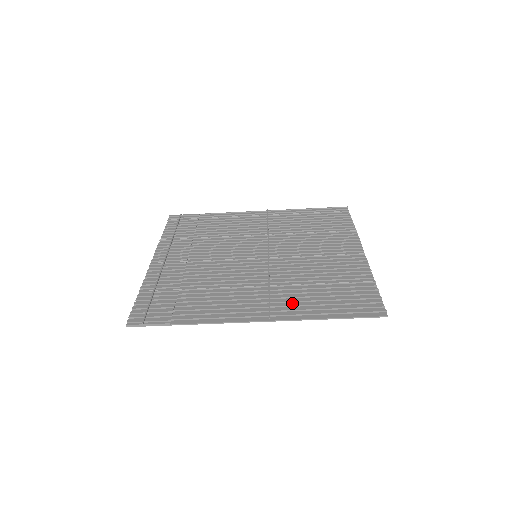
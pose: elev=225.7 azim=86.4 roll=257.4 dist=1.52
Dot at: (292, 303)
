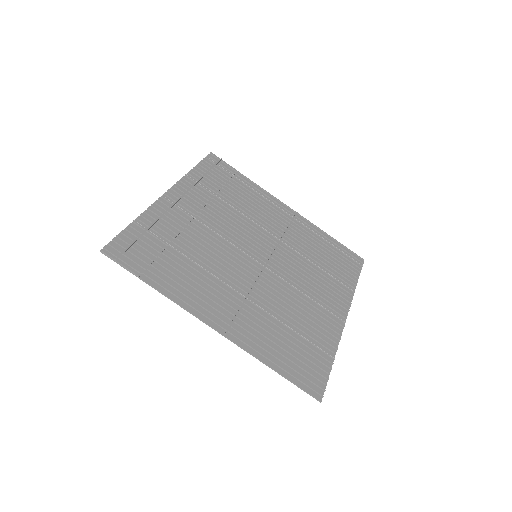
Dot at: (254, 331)
